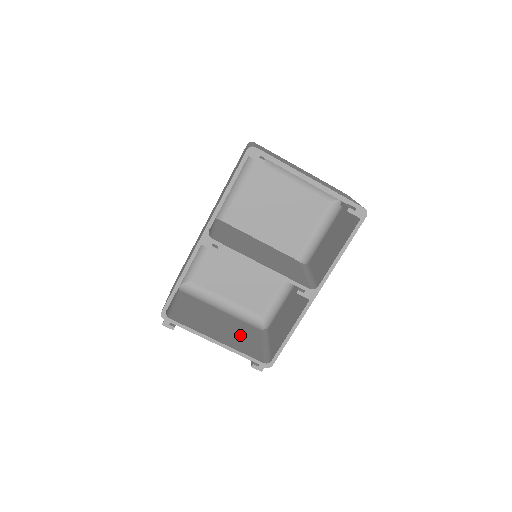
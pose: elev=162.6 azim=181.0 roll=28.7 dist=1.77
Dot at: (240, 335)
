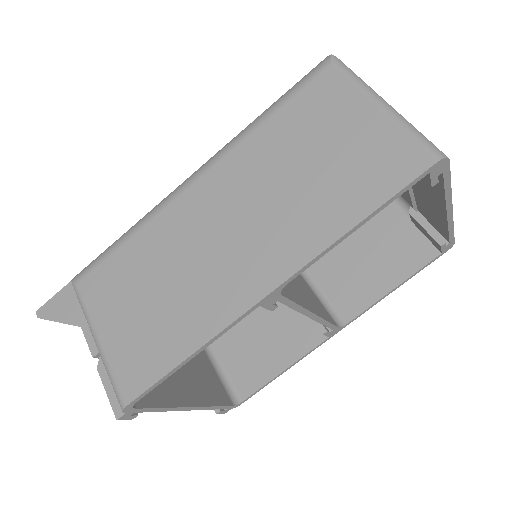
Dot at: (191, 360)
